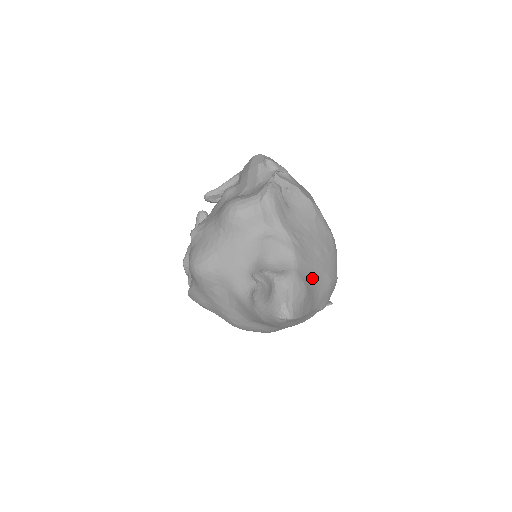
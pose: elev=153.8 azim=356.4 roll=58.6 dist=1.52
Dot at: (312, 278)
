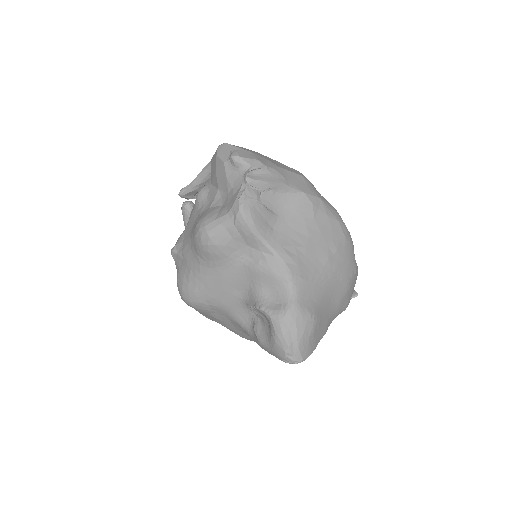
Dot at: (321, 295)
